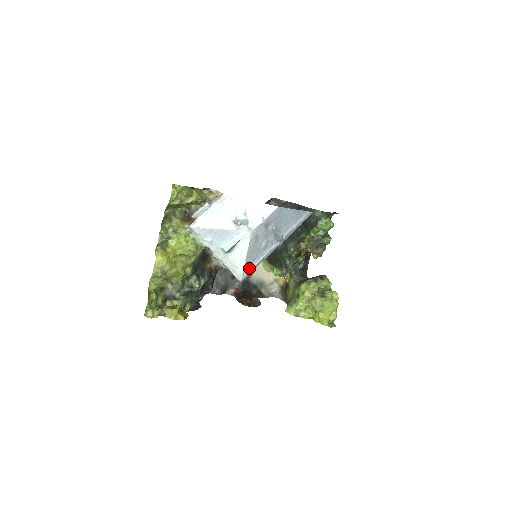
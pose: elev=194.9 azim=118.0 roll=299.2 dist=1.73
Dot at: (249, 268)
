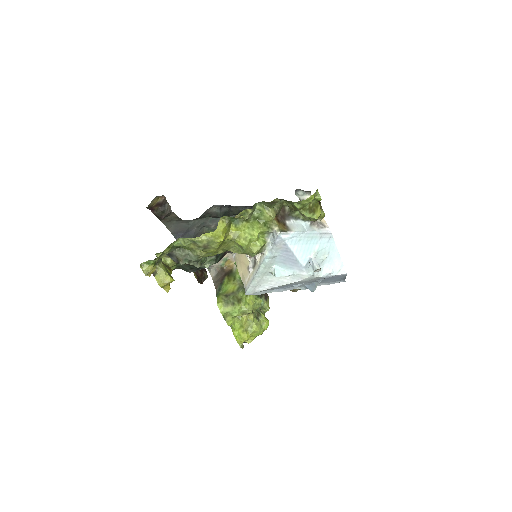
Dot at: (265, 291)
